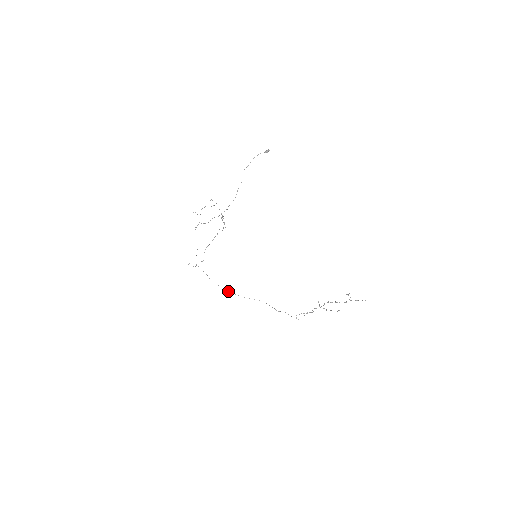
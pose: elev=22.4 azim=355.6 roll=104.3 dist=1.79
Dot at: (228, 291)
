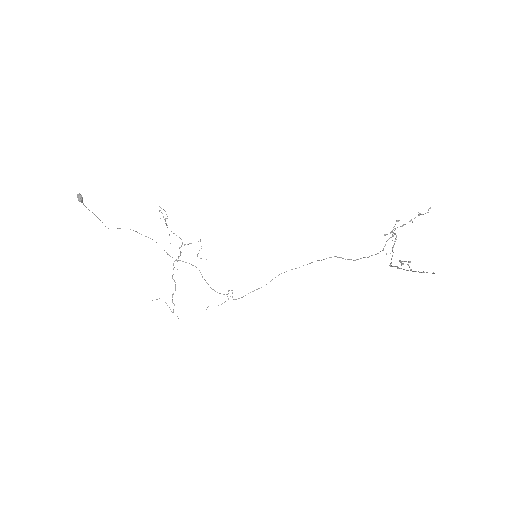
Dot at: occluded
